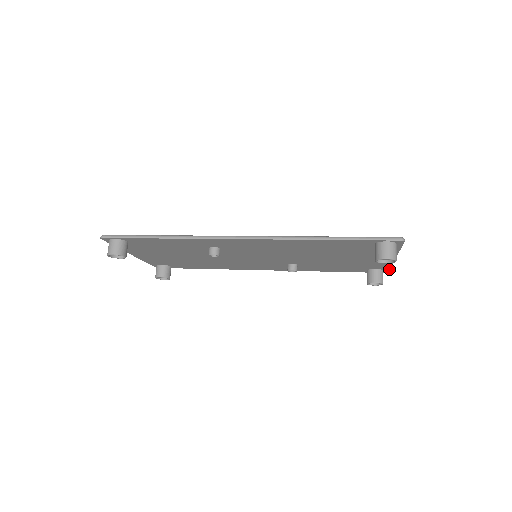
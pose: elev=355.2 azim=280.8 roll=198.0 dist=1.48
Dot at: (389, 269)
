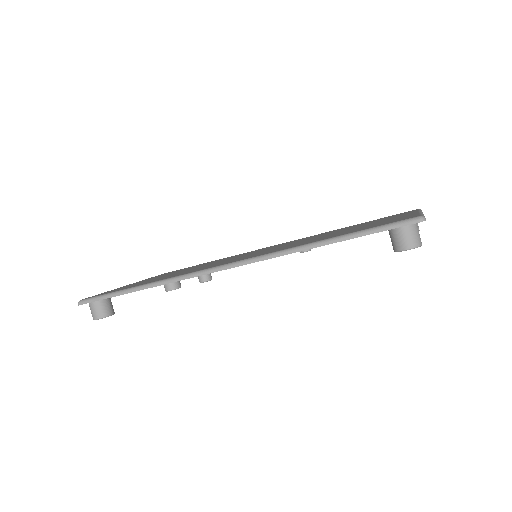
Dot at: occluded
